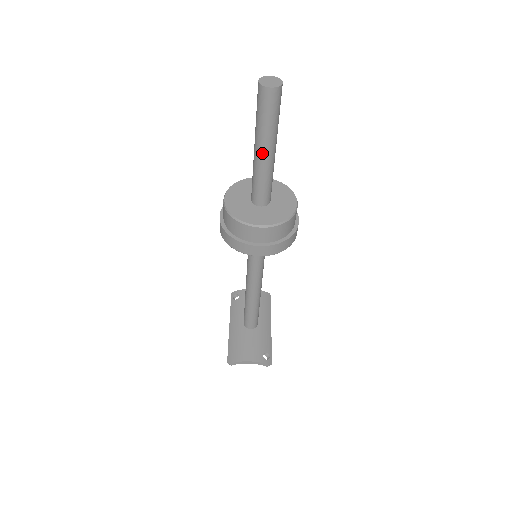
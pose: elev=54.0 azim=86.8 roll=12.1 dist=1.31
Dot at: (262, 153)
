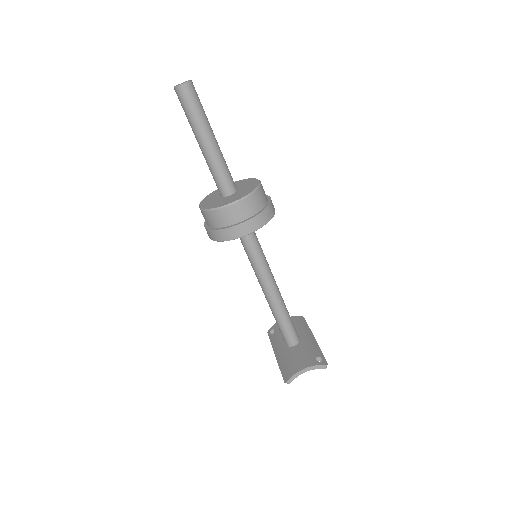
Dot at: (205, 143)
